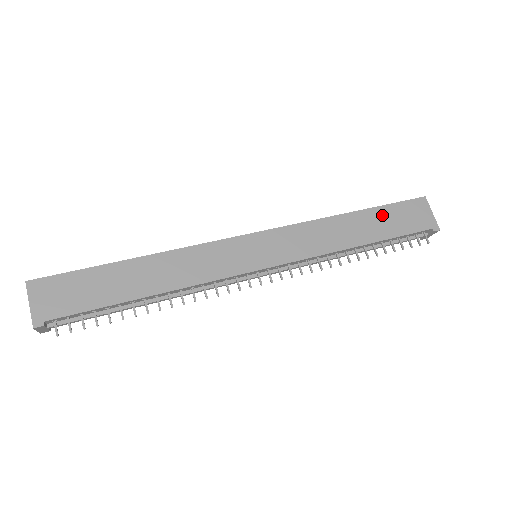
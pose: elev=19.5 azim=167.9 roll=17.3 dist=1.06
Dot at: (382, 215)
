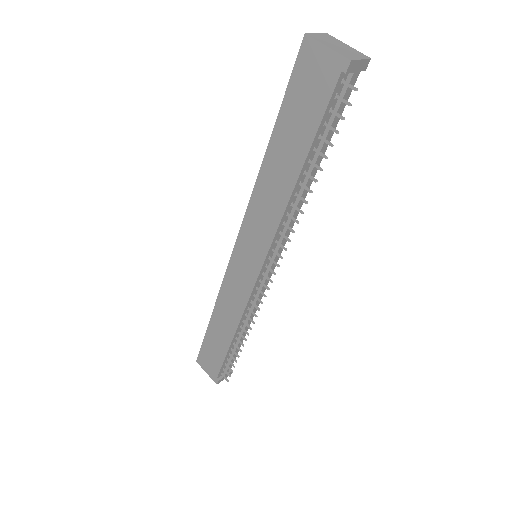
Dot at: (287, 121)
